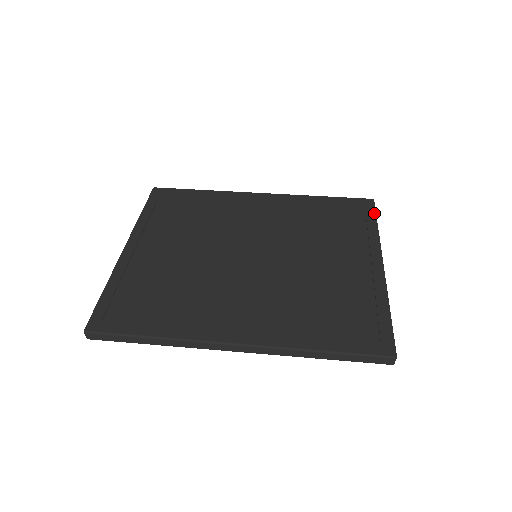
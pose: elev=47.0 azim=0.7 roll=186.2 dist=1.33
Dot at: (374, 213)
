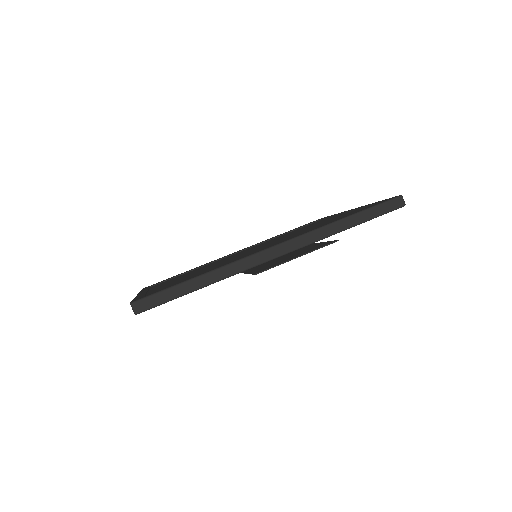
Dot at: occluded
